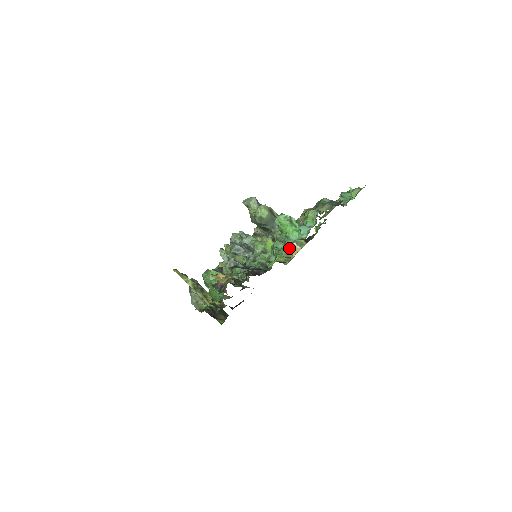
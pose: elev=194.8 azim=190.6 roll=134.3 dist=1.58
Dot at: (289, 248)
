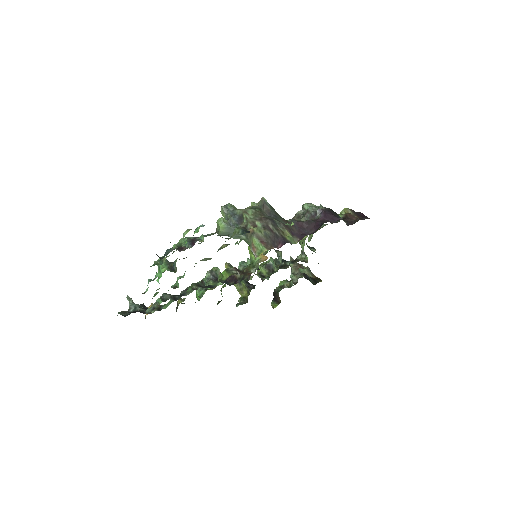
Dot at: occluded
